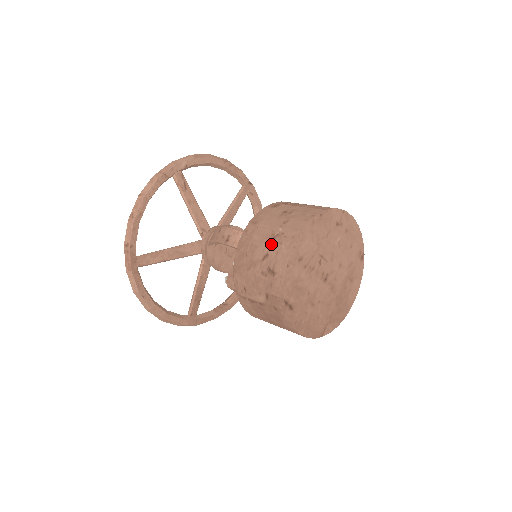
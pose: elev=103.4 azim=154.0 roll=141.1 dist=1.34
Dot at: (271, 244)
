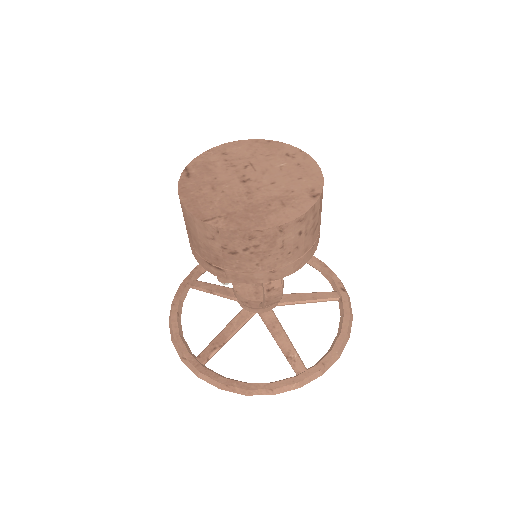
Dot at: occluded
